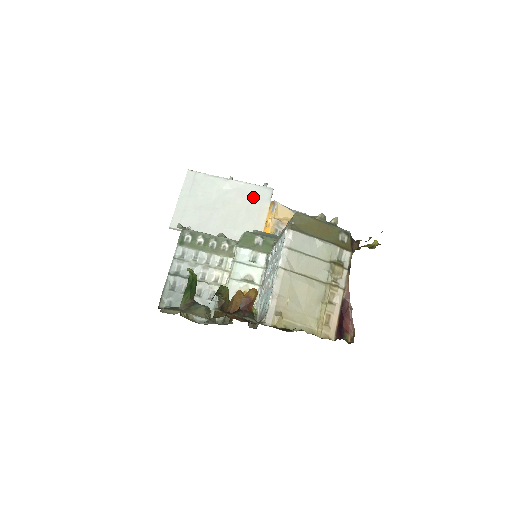
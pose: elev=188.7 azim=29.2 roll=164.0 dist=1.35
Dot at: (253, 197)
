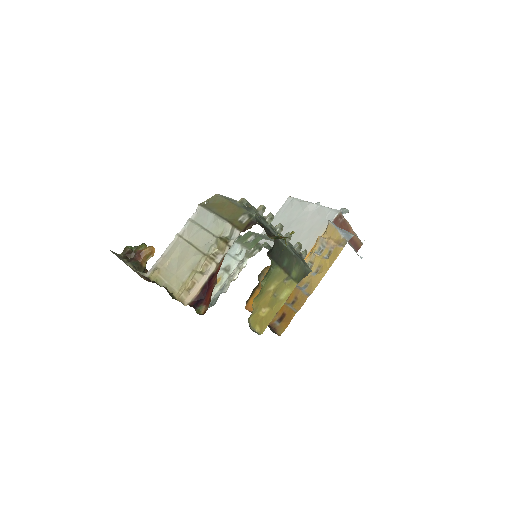
Dot at: (320, 218)
